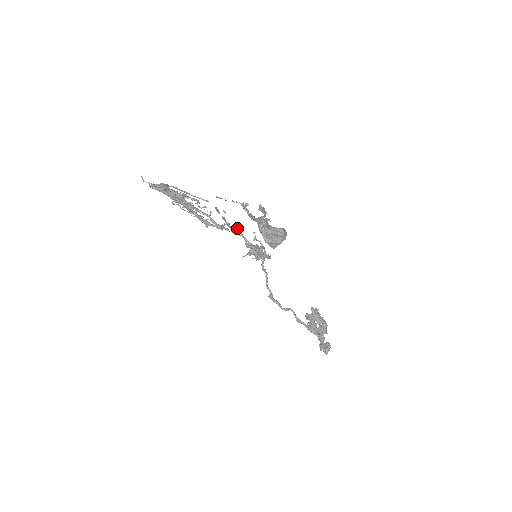
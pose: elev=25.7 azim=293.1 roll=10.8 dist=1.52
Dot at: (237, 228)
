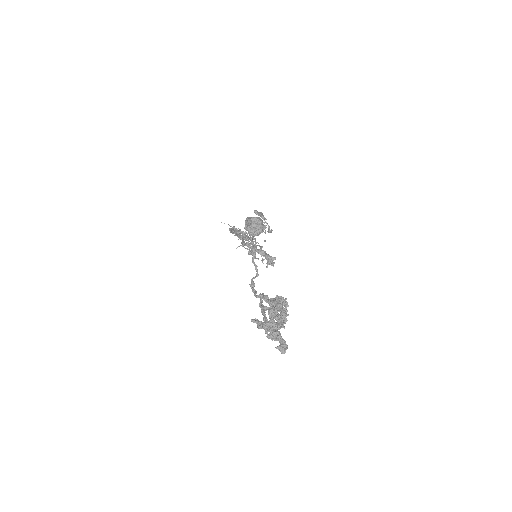
Dot at: occluded
